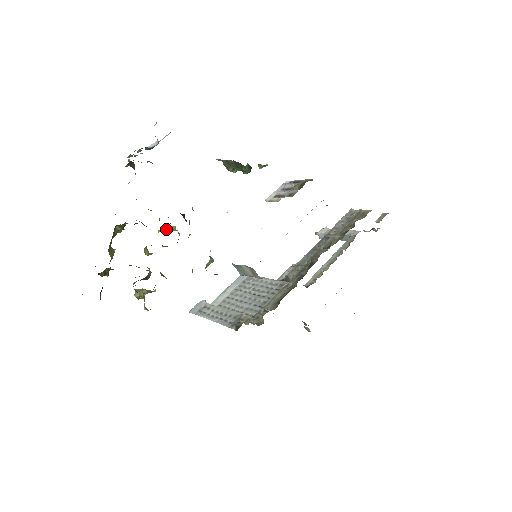
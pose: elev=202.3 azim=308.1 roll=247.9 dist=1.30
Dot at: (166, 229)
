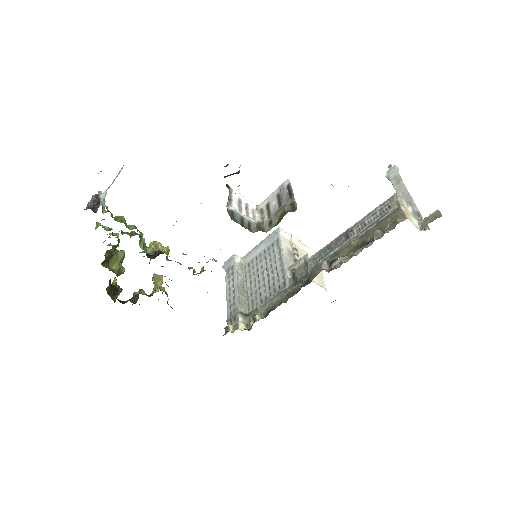
Dot at: (152, 248)
